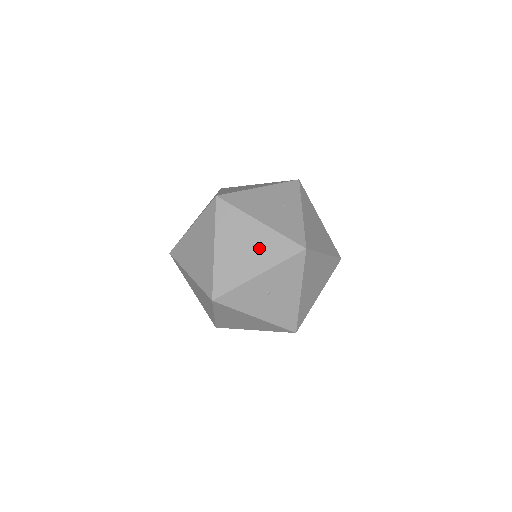
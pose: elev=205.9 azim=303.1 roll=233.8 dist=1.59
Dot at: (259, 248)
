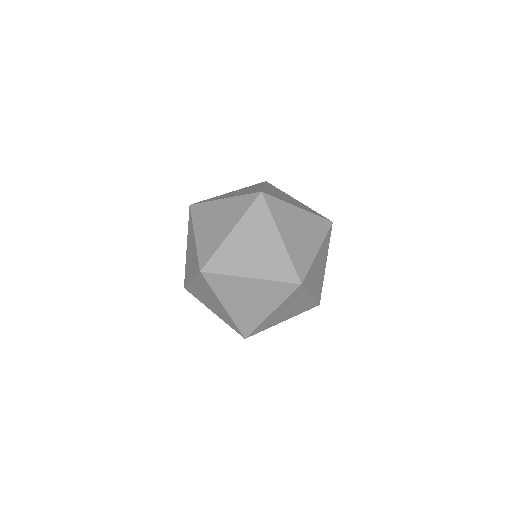
Dot at: (297, 309)
